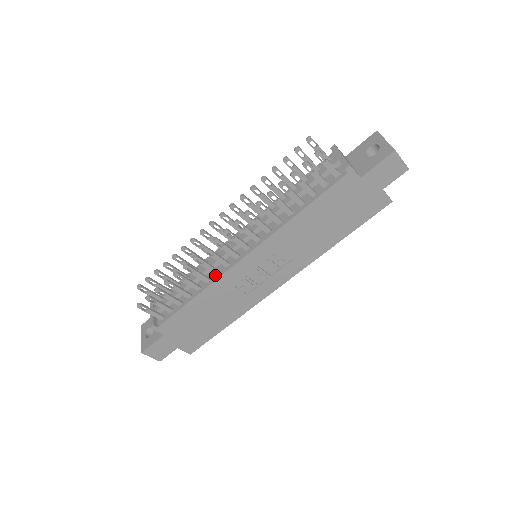
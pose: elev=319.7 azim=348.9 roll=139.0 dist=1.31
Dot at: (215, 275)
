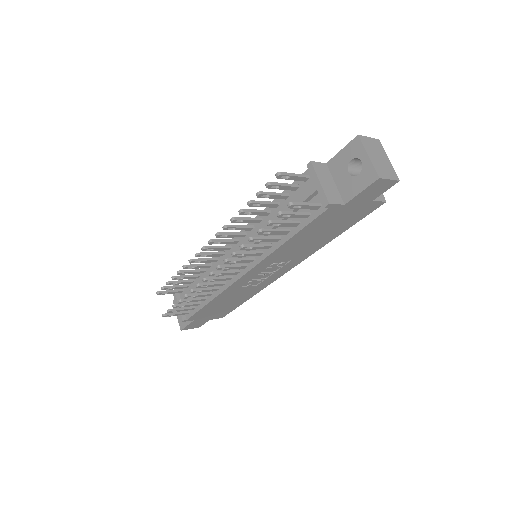
Dot at: (222, 285)
